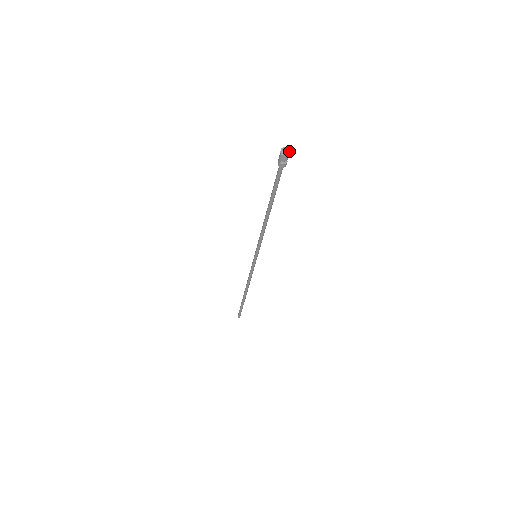
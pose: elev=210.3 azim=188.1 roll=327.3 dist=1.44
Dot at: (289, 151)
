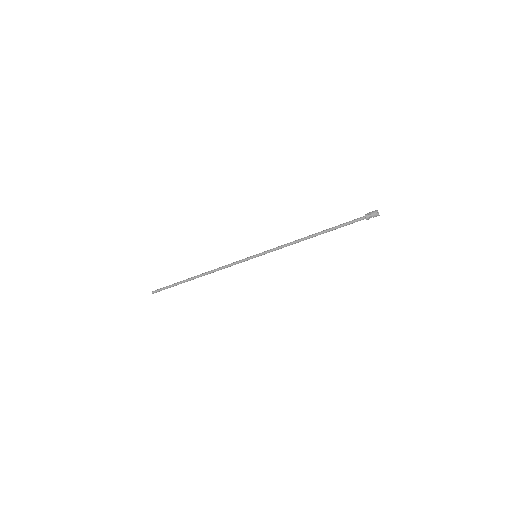
Dot at: (379, 215)
